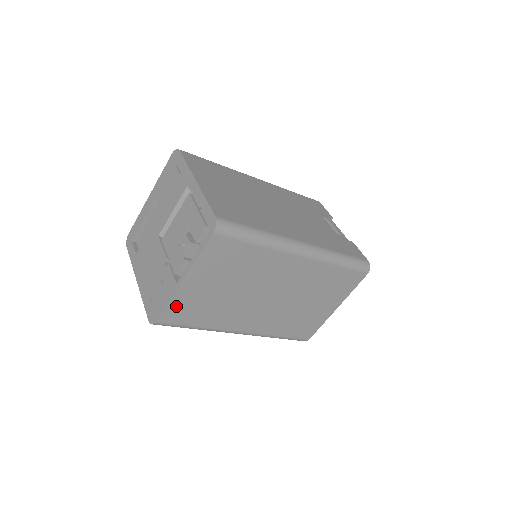
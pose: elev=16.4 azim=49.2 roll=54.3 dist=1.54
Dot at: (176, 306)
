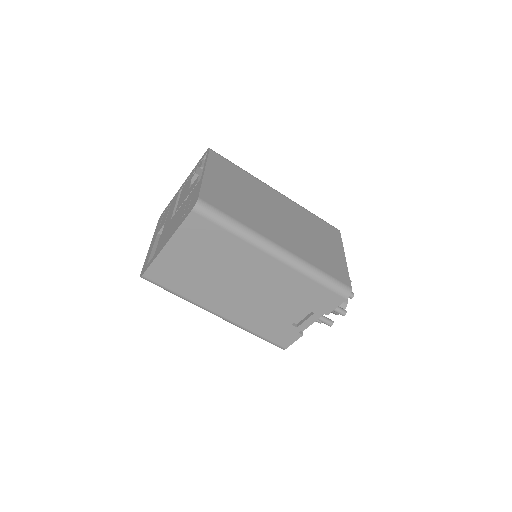
Dot at: (209, 191)
